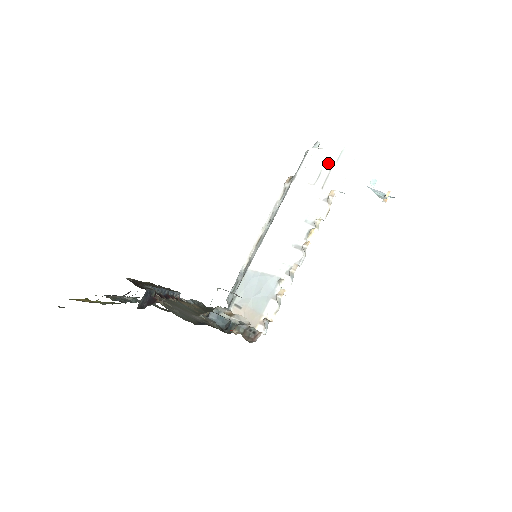
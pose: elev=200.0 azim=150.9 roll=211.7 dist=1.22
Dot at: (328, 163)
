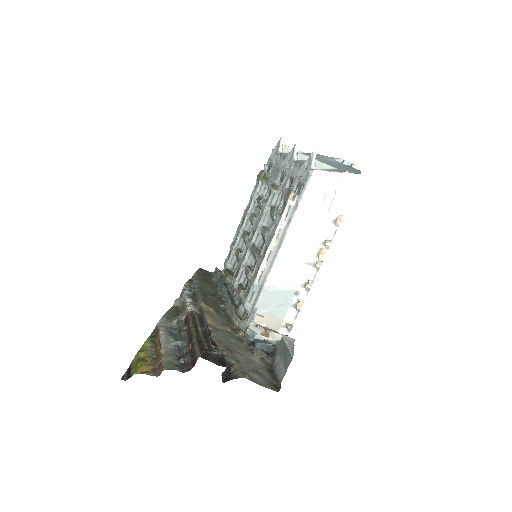
Dot at: (333, 186)
